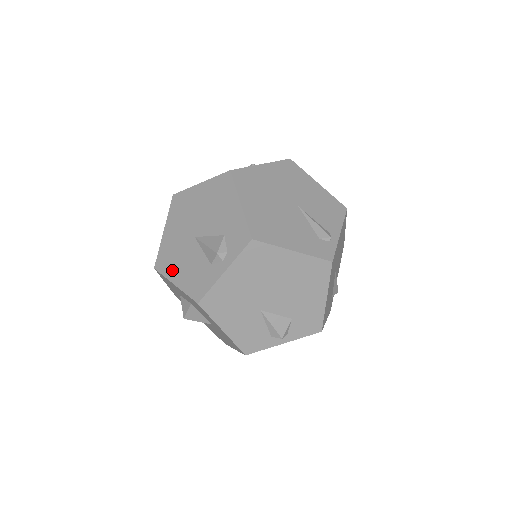
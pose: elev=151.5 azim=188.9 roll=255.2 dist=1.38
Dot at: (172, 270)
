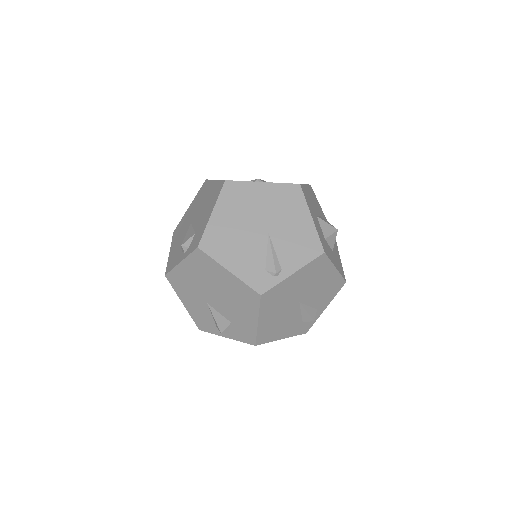
Dot at: (174, 240)
